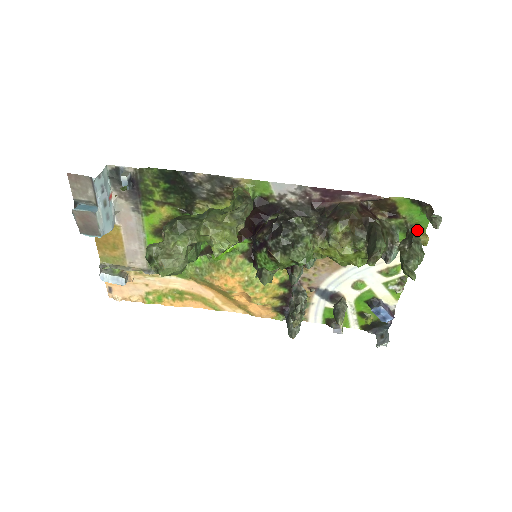
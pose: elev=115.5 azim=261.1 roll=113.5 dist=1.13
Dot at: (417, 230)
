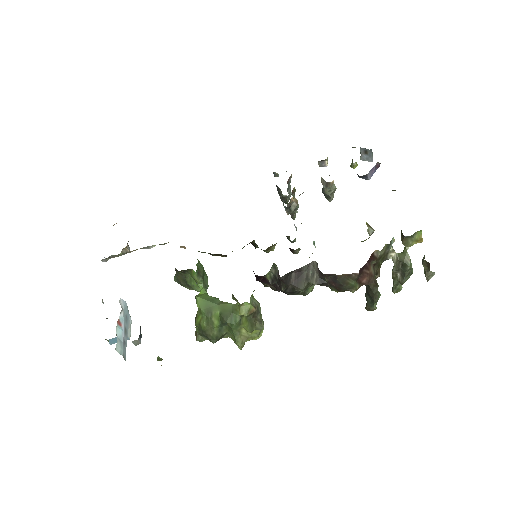
Dot at: (413, 238)
